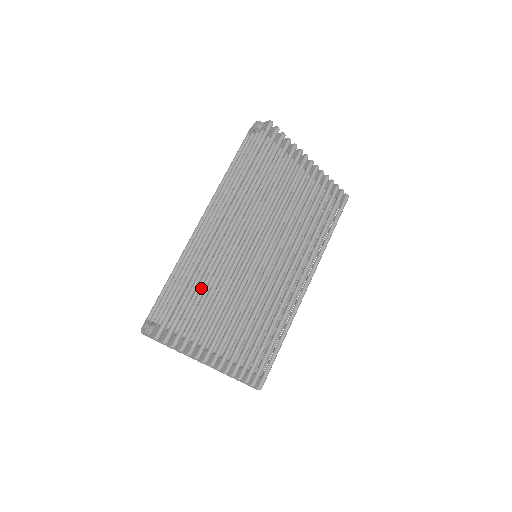
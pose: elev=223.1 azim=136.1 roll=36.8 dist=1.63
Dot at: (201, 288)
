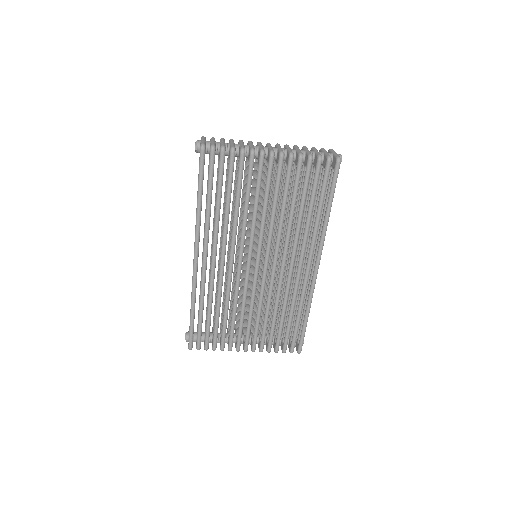
Dot at: (207, 309)
